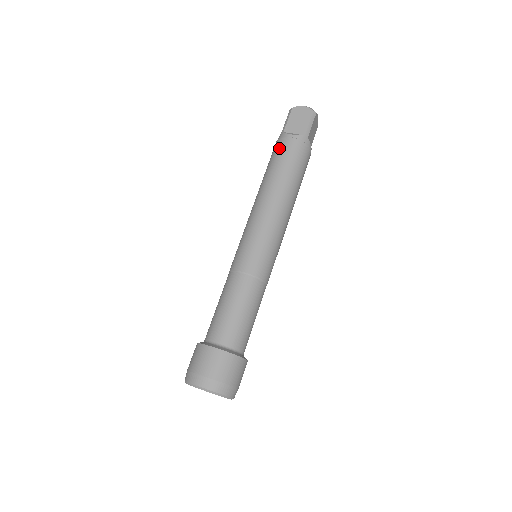
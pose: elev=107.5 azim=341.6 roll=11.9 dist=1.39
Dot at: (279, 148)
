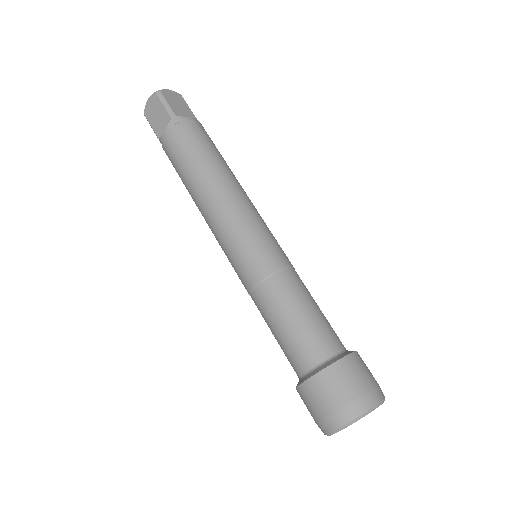
Dot at: (192, 132)
